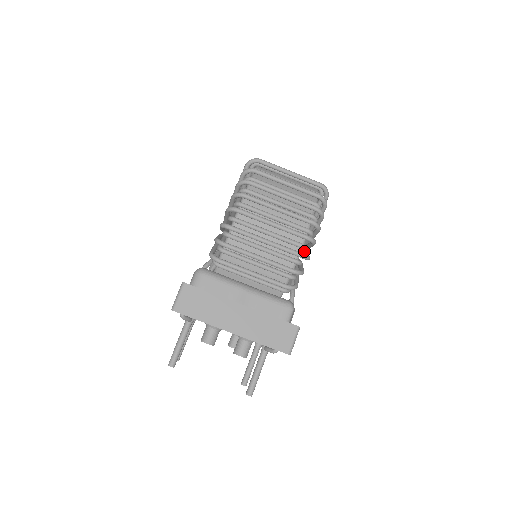
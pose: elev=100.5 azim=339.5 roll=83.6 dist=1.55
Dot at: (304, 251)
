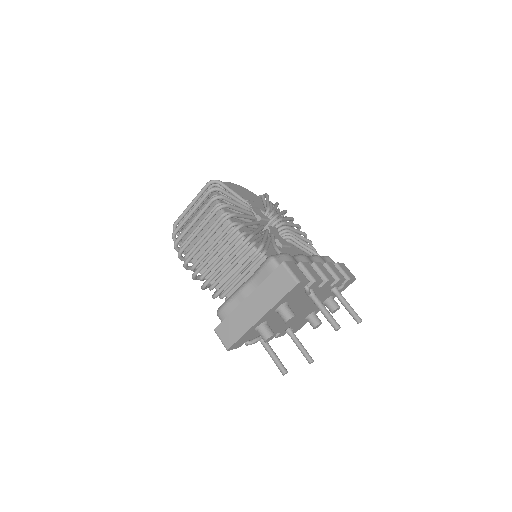
Dot at: occluded
